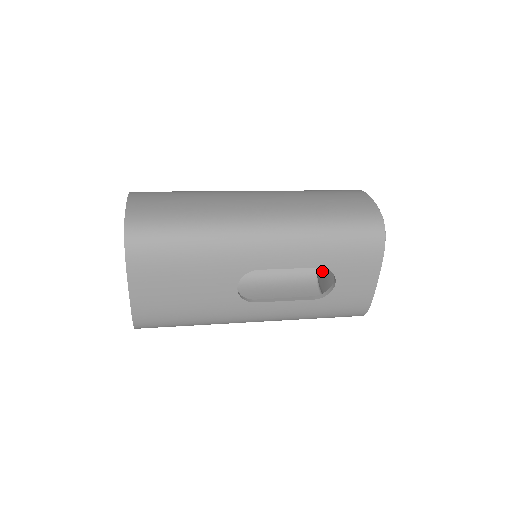
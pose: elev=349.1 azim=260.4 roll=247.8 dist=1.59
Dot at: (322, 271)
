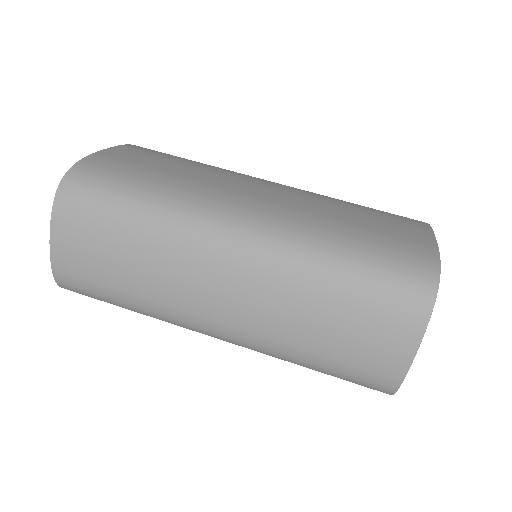
Dot at: occluded
